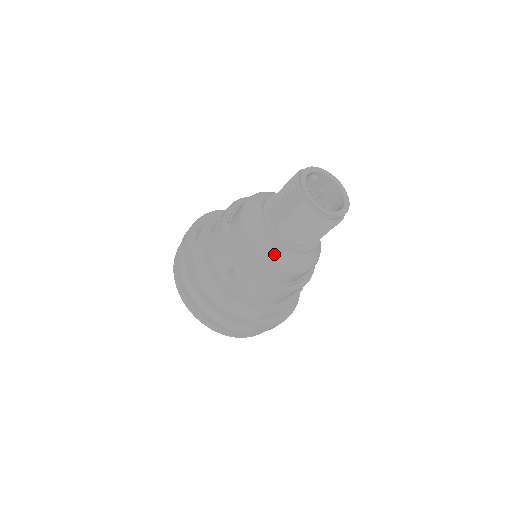
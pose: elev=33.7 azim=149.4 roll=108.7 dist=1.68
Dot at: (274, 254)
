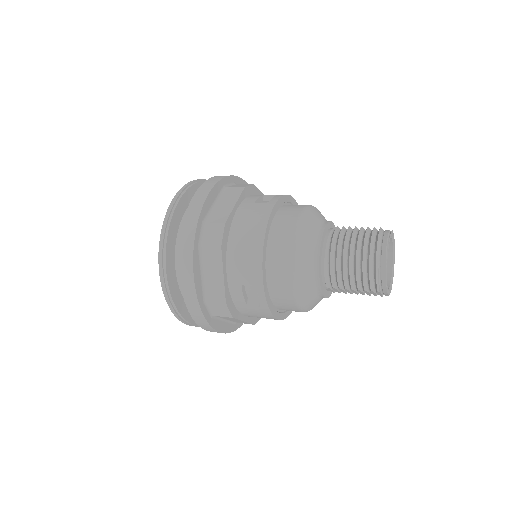
Dot at: occluded
